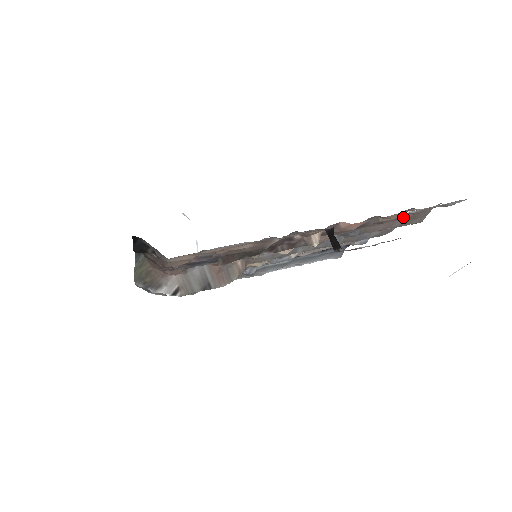
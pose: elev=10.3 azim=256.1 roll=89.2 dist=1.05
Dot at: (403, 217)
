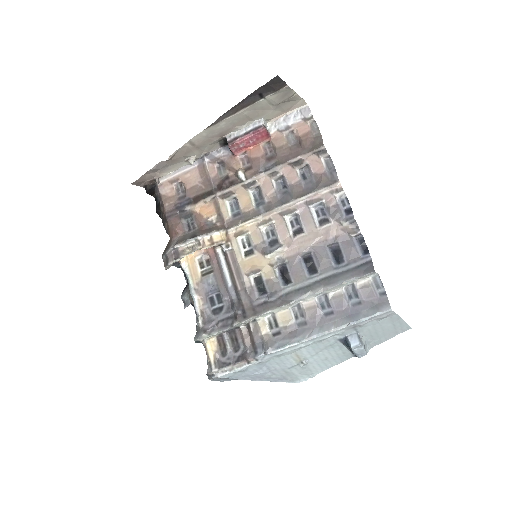
Dot at: (301, 146)
